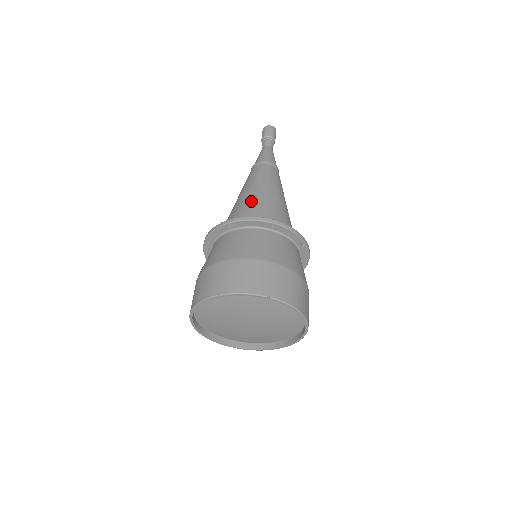
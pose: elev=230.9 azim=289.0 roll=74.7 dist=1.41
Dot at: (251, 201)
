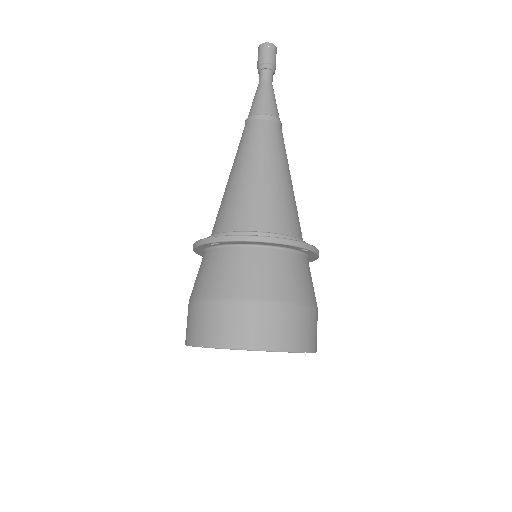
Dot at: (239, 194)
